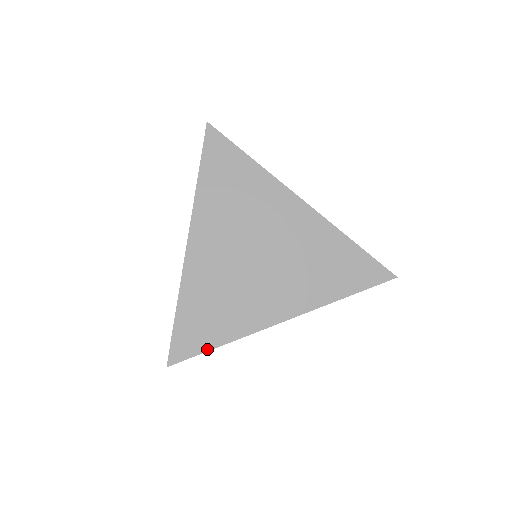
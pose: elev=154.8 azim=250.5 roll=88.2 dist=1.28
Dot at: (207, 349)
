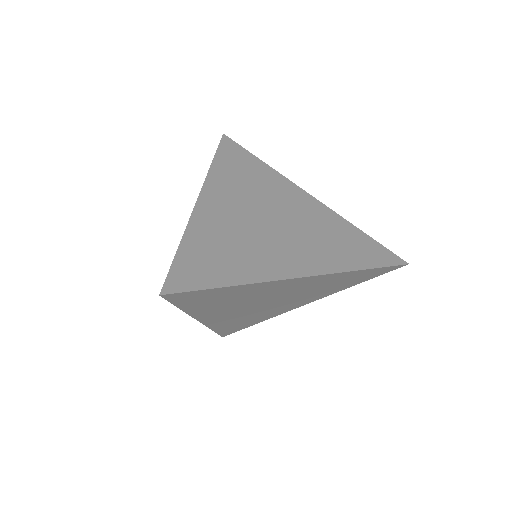
Dot at: (214, 286)
